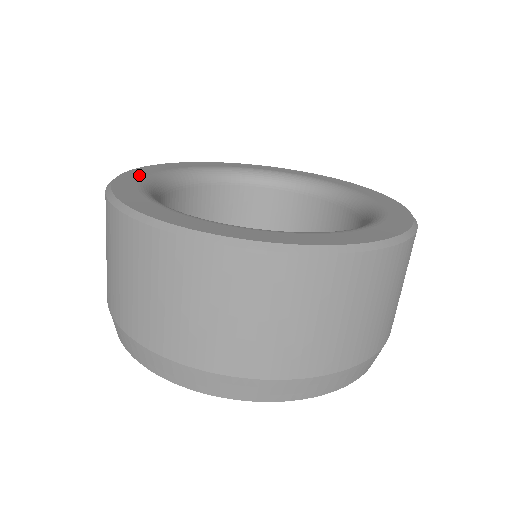
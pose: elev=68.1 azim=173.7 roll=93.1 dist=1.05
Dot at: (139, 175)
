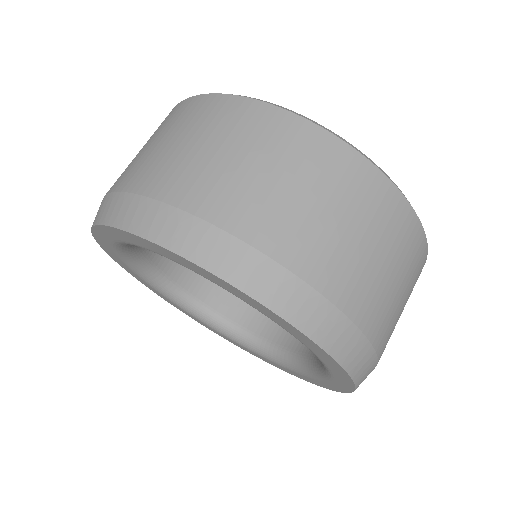
Dot at: occluded
